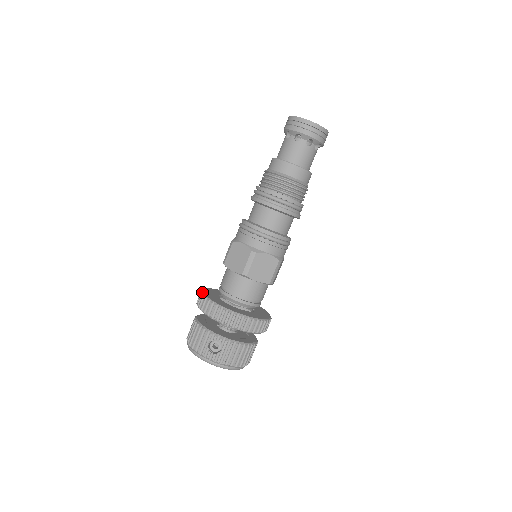
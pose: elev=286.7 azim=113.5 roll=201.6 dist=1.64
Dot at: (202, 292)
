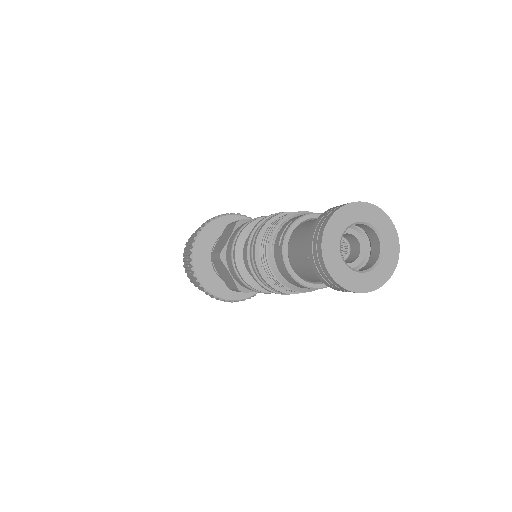
Dot at: (191, 252)
